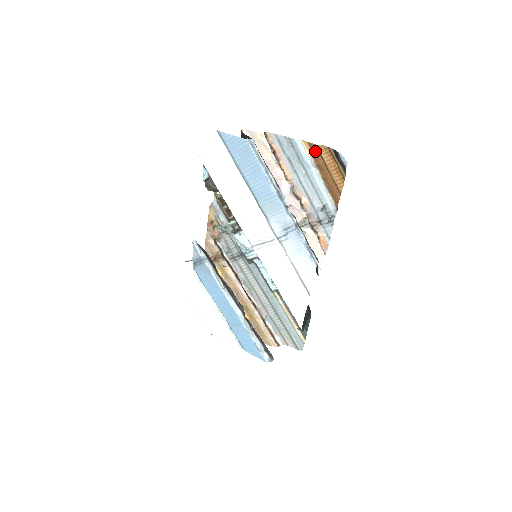
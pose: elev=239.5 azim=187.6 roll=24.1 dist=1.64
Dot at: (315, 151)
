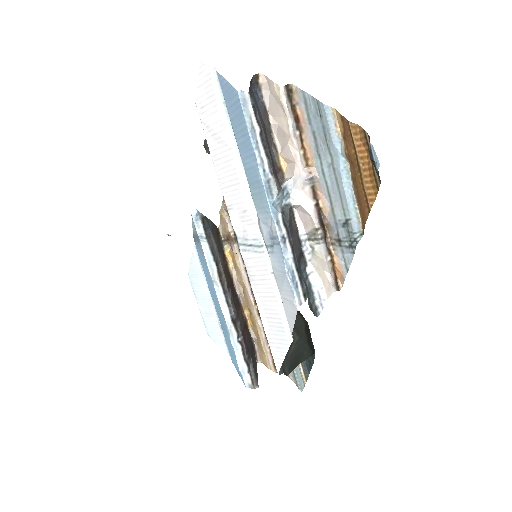
Dot at: (347, 131)
